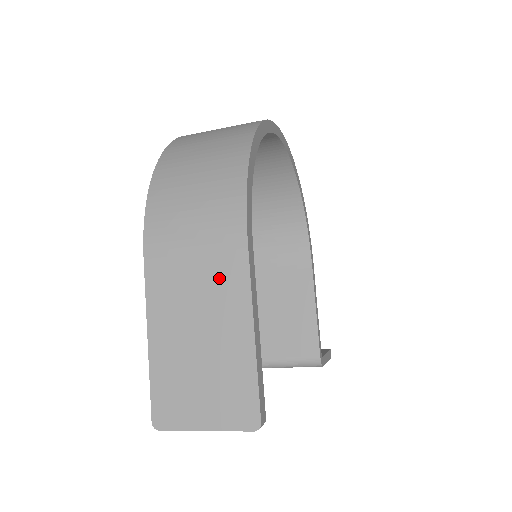
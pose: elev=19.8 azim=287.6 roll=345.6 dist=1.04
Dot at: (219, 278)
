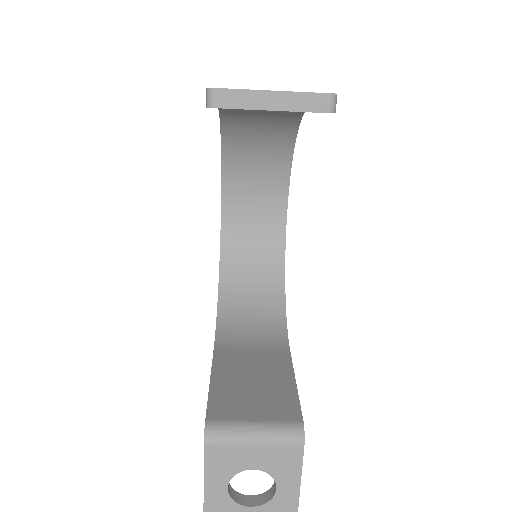
Dot at: occluded
